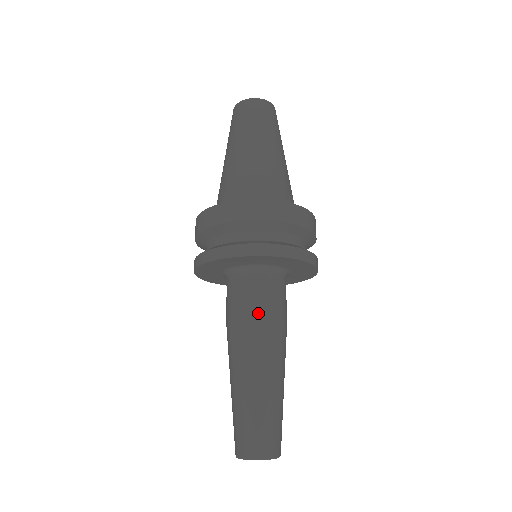
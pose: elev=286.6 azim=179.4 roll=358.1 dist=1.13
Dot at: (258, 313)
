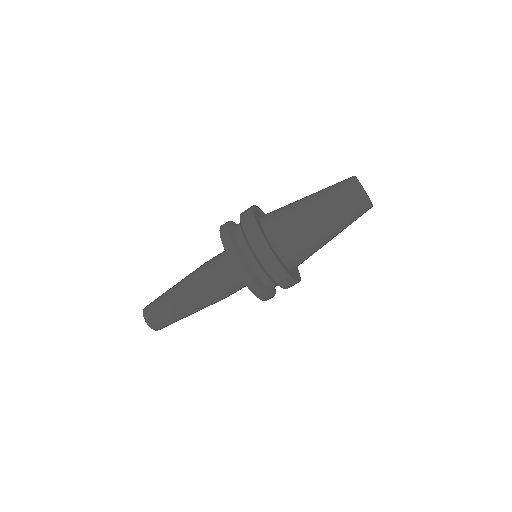
Dot at: (218, 288)
